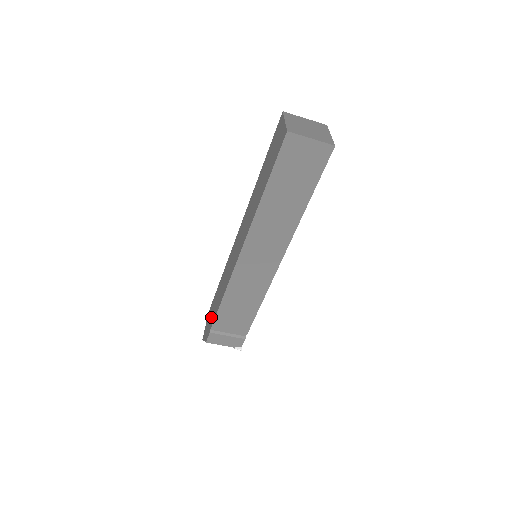
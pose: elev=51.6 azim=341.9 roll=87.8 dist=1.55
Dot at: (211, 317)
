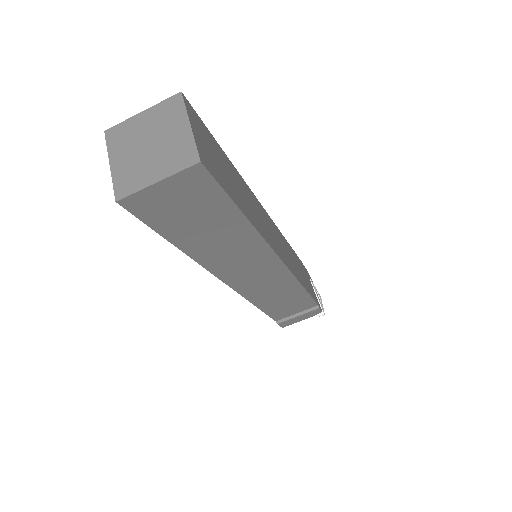
Dot at: occluded
